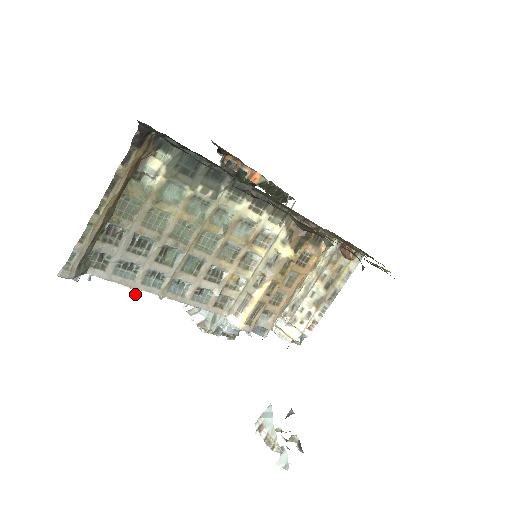
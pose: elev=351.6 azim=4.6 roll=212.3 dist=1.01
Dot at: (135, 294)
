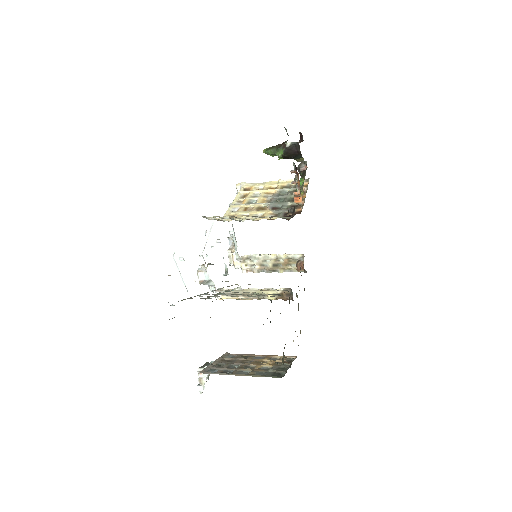
Dot at: (181, 260)
